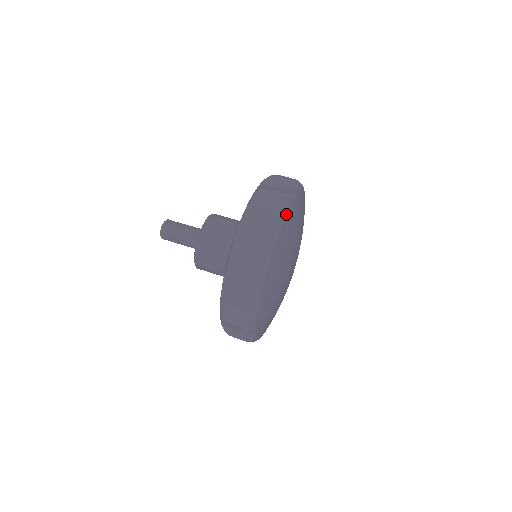
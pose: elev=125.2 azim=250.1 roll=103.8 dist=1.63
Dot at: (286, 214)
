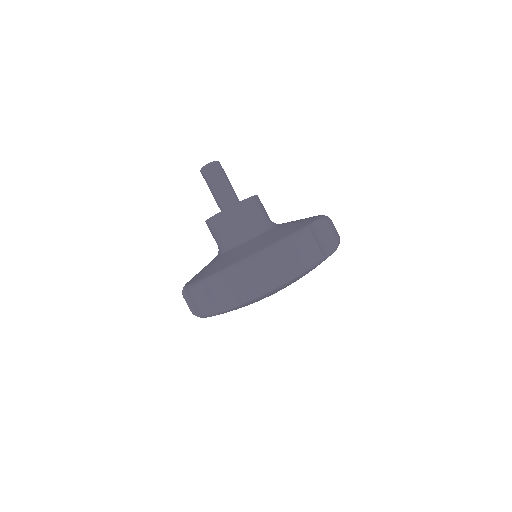
Dot at: occluded
